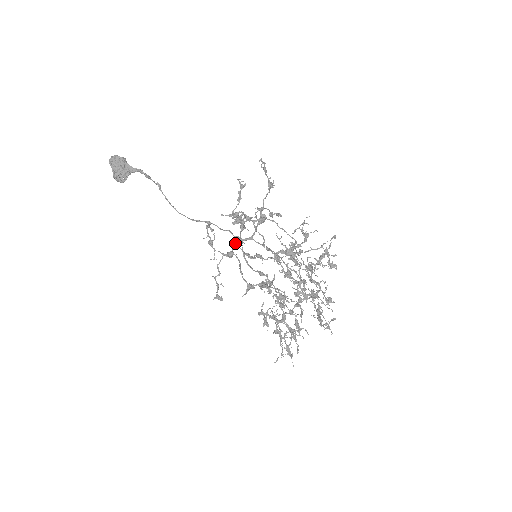
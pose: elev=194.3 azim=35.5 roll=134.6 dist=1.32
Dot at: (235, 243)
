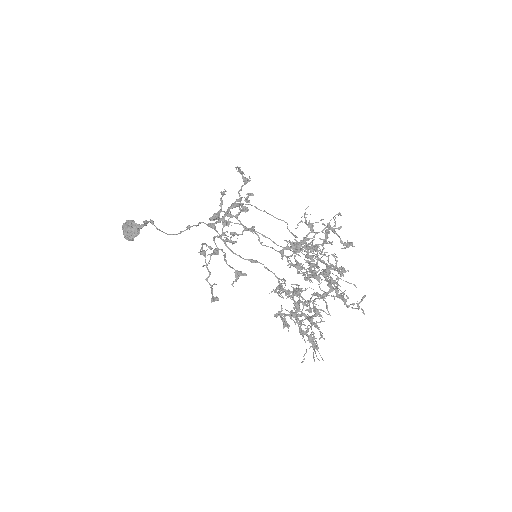
Dot at: (215, 236)
